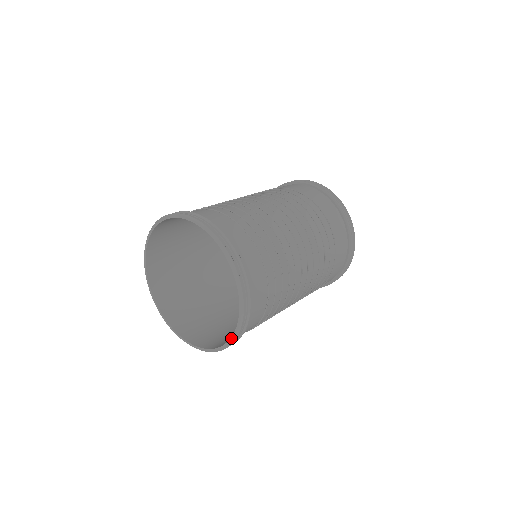
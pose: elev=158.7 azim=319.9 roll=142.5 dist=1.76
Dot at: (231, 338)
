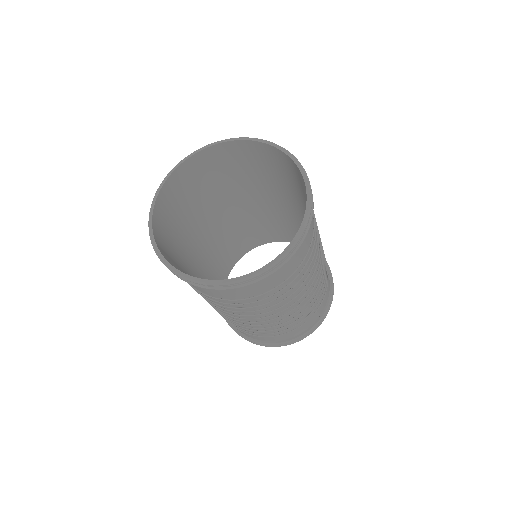
Dot at: (299, 168)
